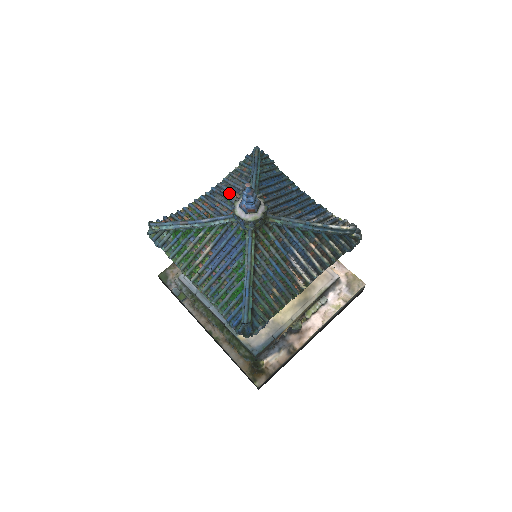
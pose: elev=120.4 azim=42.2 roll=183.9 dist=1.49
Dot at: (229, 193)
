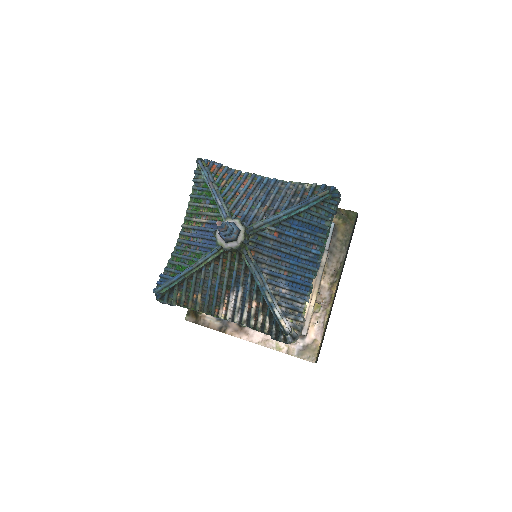
Dot at: (269, 199)
